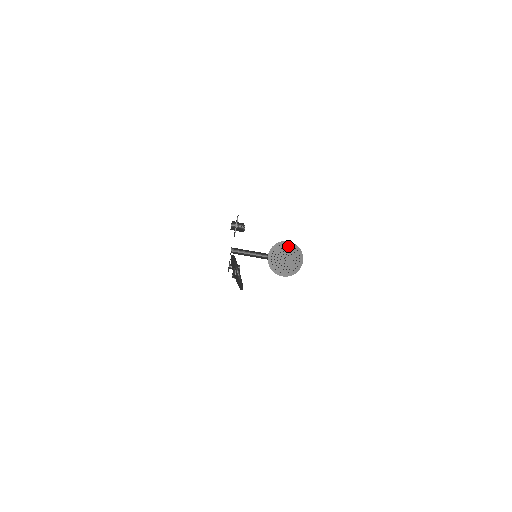
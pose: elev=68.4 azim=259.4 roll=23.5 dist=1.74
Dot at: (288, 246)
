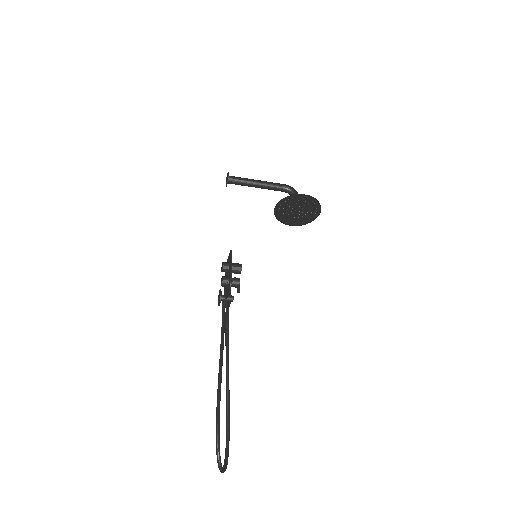
Dot at: (303, 199)
